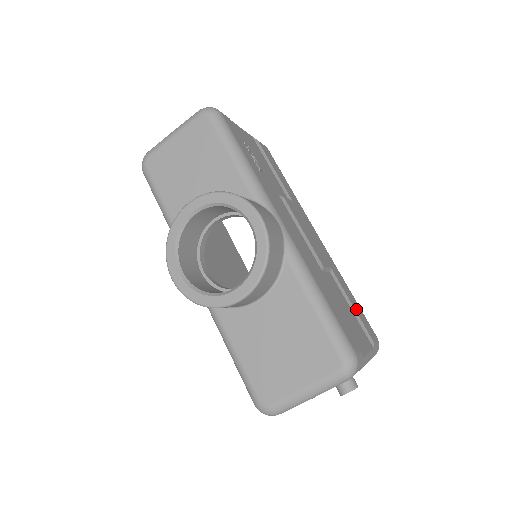
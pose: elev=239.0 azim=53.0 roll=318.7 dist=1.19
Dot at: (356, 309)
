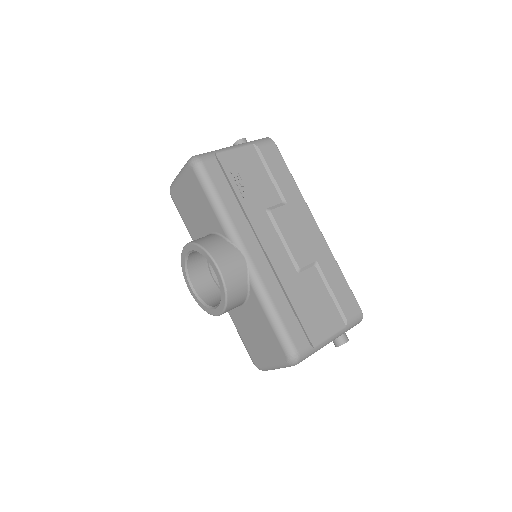
Dot at: (337, 292)
